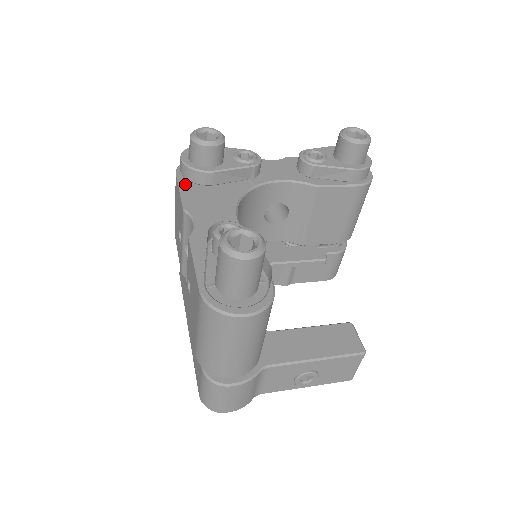
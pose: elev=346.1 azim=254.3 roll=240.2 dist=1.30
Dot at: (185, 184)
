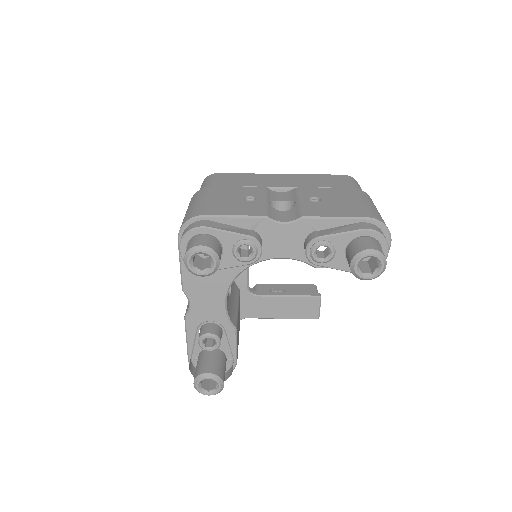
Dot at: occluded
